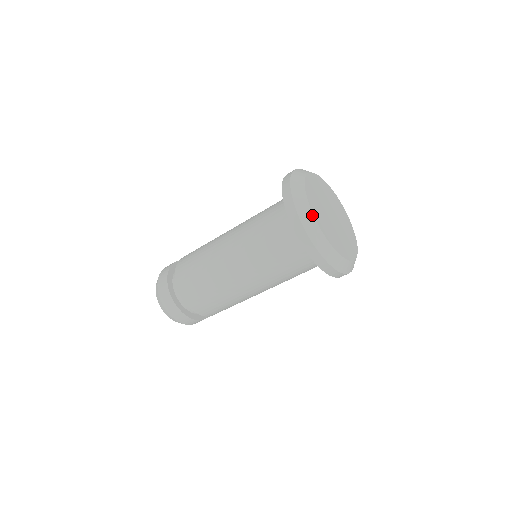
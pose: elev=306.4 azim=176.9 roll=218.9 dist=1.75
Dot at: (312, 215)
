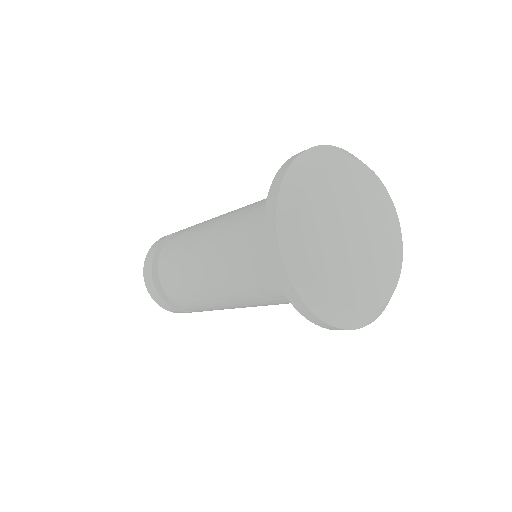
Dot at: (312, 273)
